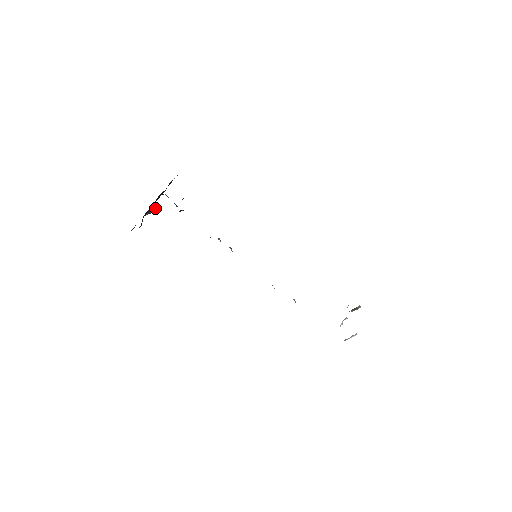
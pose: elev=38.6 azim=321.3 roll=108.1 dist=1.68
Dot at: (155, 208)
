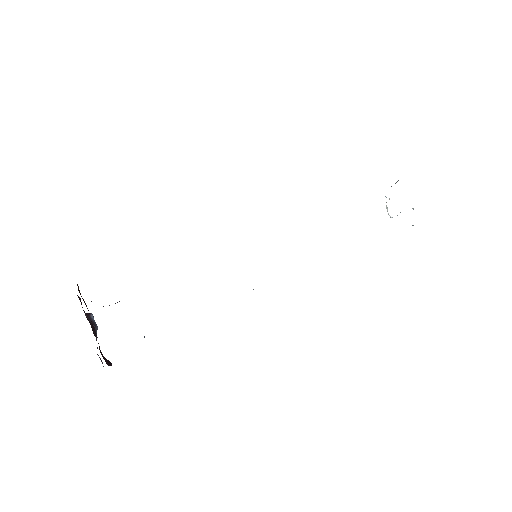
Dot at: (92, 317)
